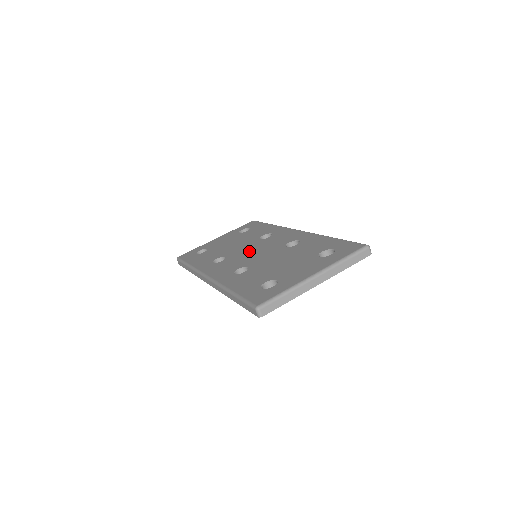
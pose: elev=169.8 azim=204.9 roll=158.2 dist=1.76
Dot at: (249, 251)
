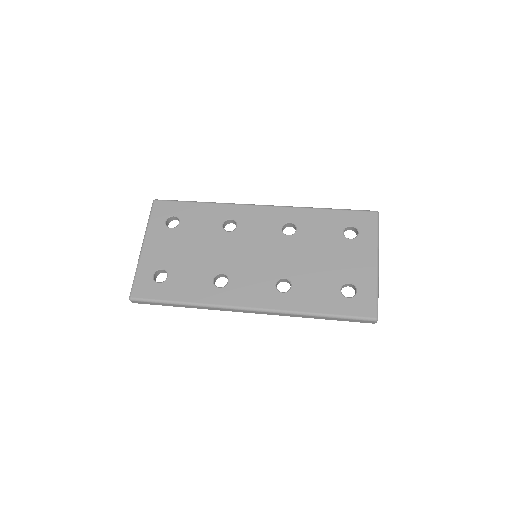
Dot at: (246, 255)
